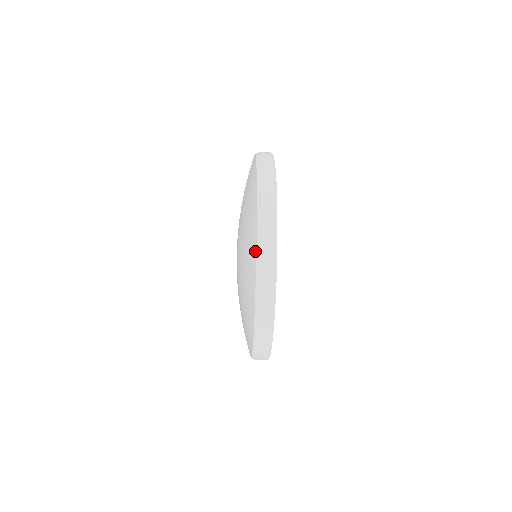
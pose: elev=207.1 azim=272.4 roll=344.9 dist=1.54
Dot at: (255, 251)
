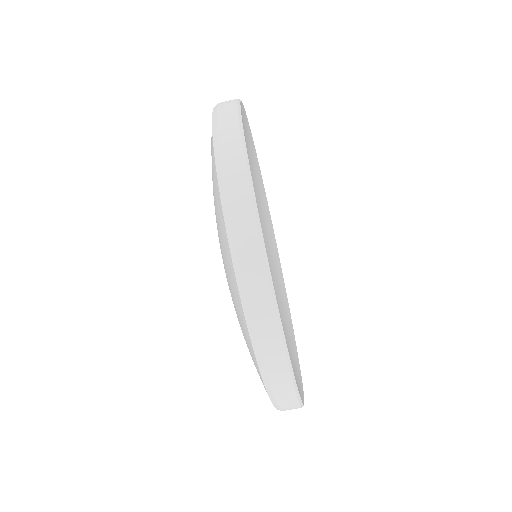
Dot at: (216, 177)
